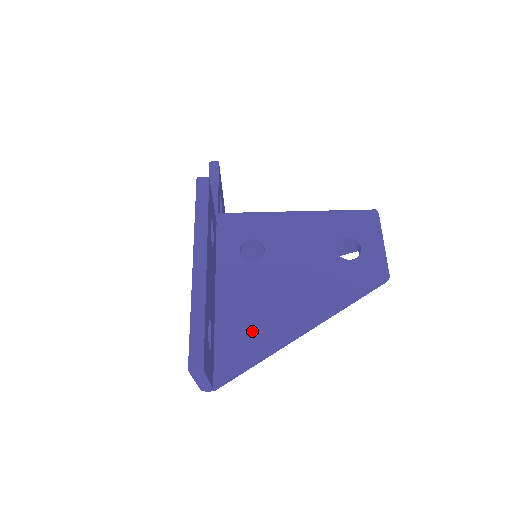
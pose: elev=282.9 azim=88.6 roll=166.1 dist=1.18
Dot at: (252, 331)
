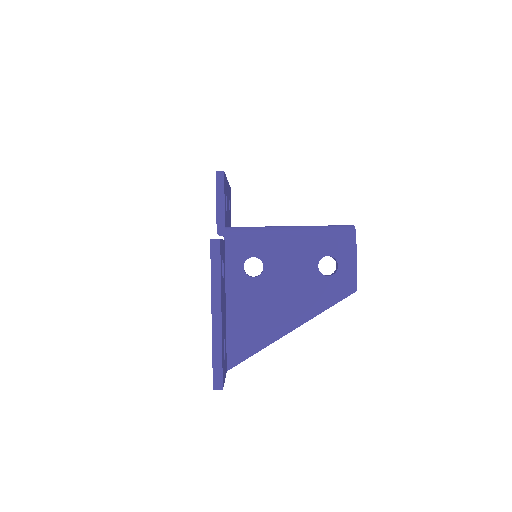
Dot at: (253, 332)
